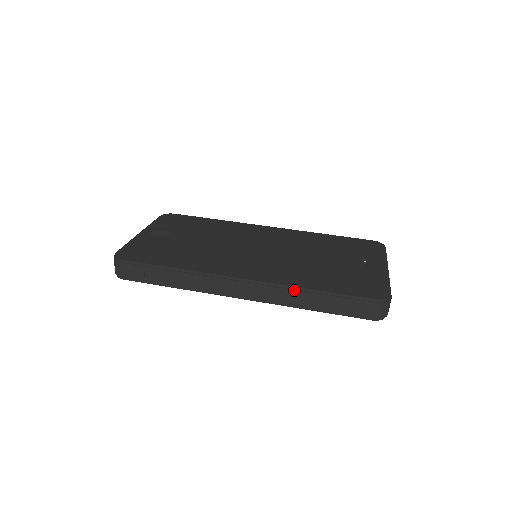
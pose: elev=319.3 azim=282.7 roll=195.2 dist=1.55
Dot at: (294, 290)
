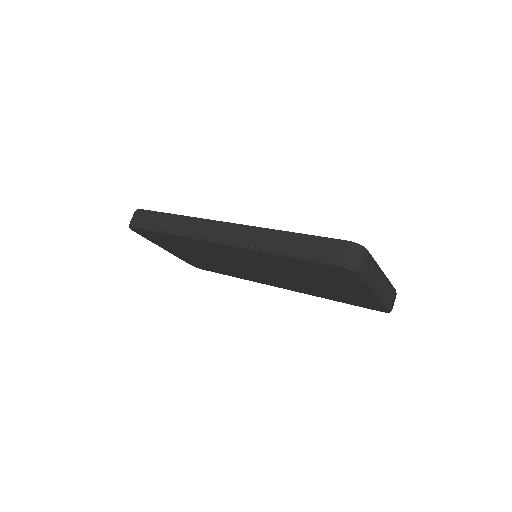
Dot at: (268, 231)
